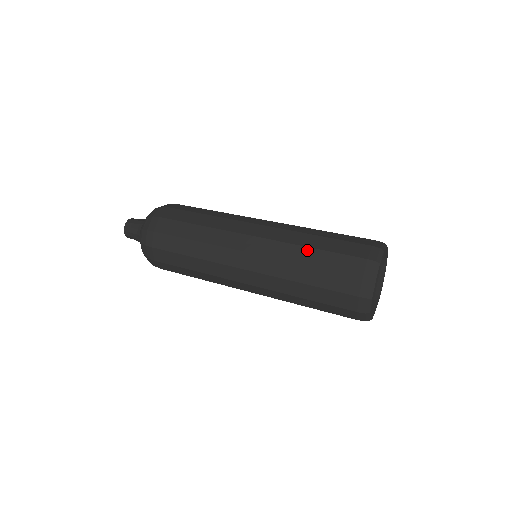
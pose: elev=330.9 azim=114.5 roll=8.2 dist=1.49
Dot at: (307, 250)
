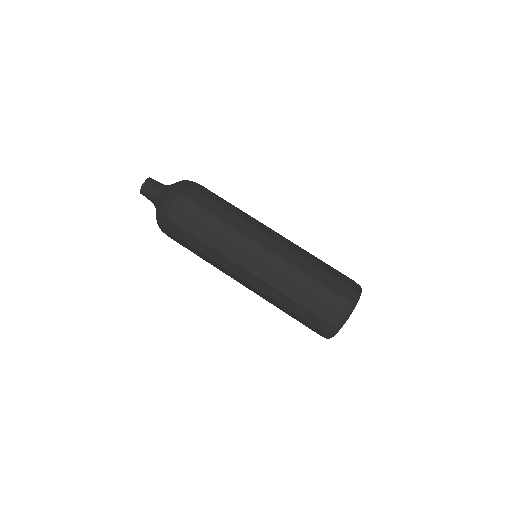
Dot at: (306, 276)
